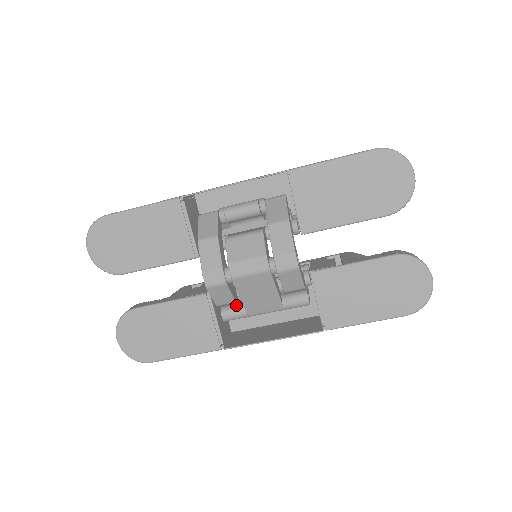
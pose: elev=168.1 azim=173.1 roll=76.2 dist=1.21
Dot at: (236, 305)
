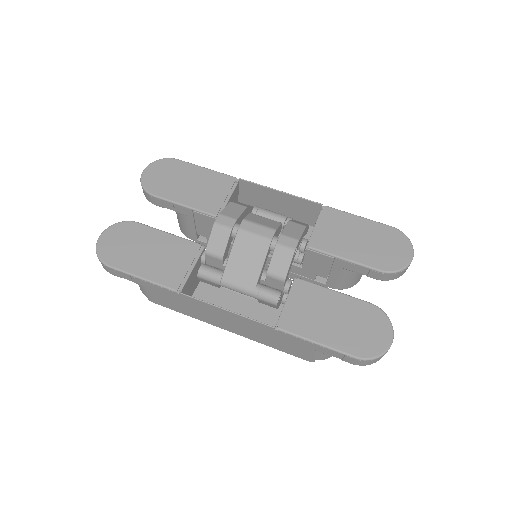
Dot at: (217, 268)
